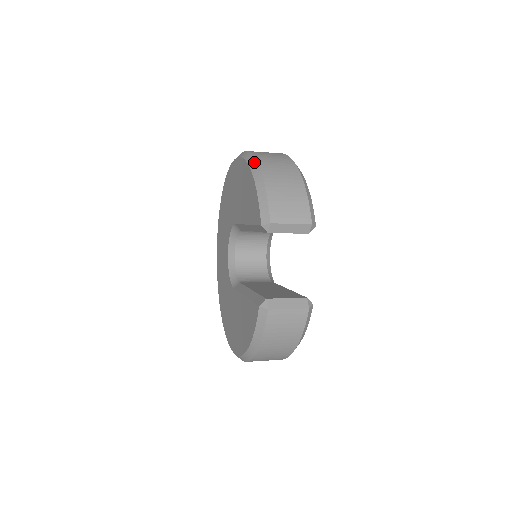
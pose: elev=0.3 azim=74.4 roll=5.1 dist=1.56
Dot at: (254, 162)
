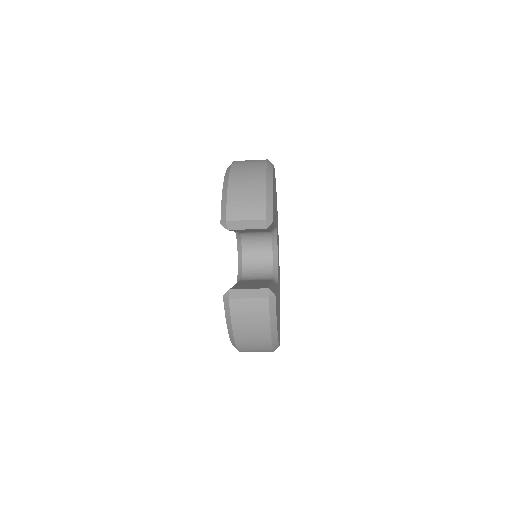
Dot at: (228, 169)
